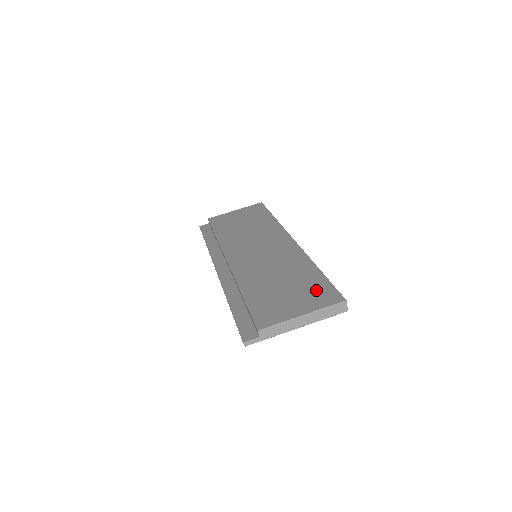
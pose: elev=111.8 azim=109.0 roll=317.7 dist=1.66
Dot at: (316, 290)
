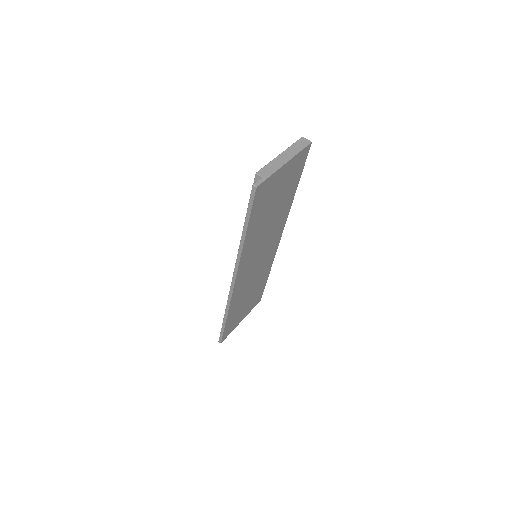
Dot at: occluded
